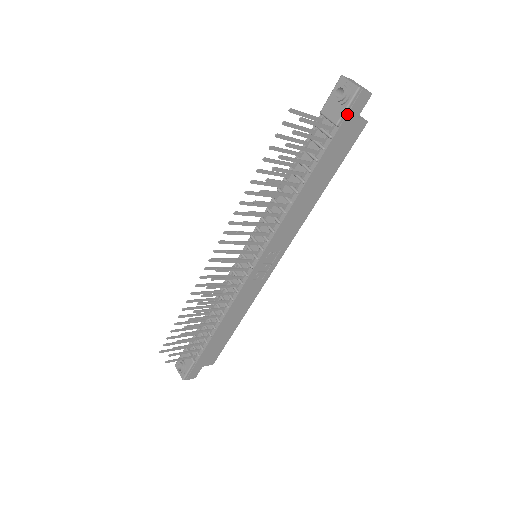
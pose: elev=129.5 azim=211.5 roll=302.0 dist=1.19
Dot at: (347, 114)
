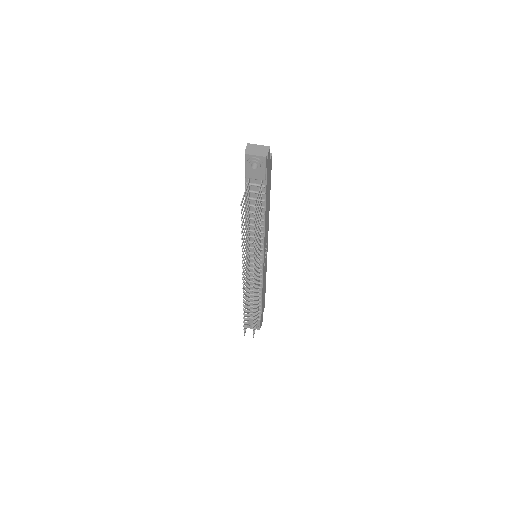
Dot at: (267, 171)
